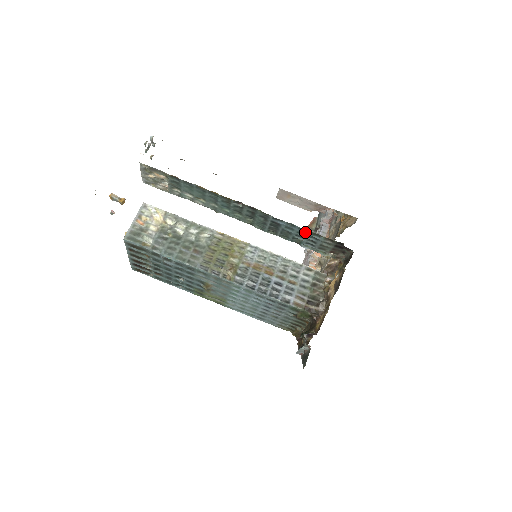
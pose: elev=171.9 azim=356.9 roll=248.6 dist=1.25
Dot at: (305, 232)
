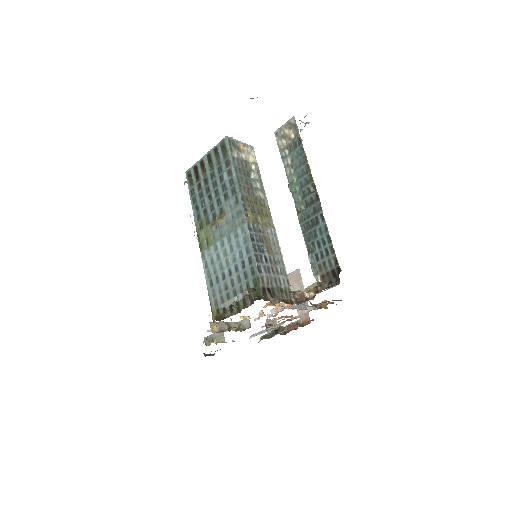
Dot at: (327, 242)
